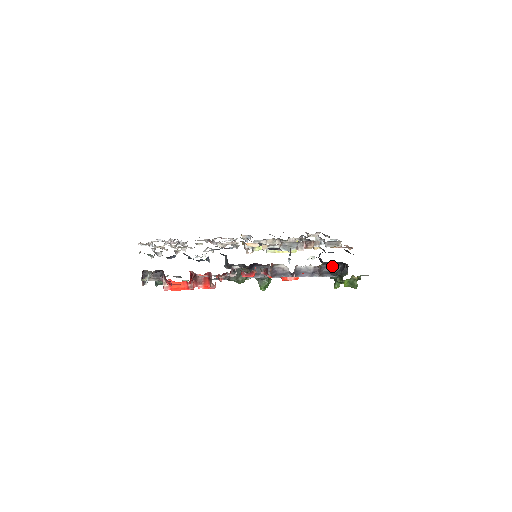
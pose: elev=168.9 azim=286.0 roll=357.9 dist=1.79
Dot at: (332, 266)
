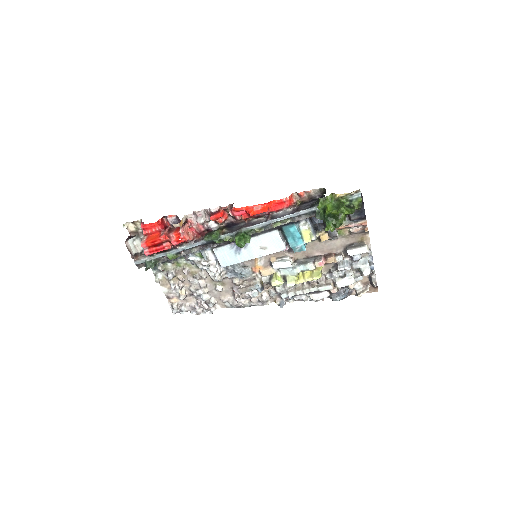
Dot at: (313, 203)
